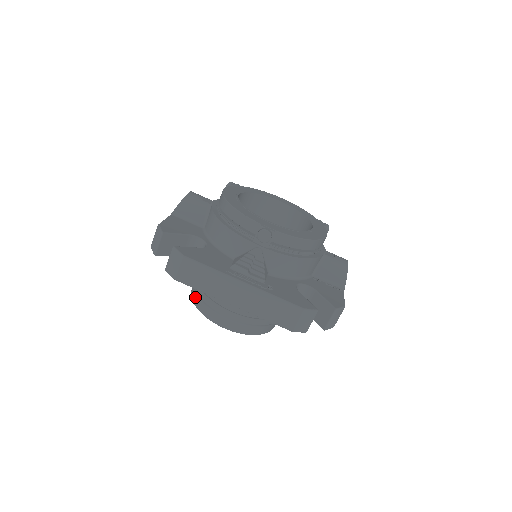
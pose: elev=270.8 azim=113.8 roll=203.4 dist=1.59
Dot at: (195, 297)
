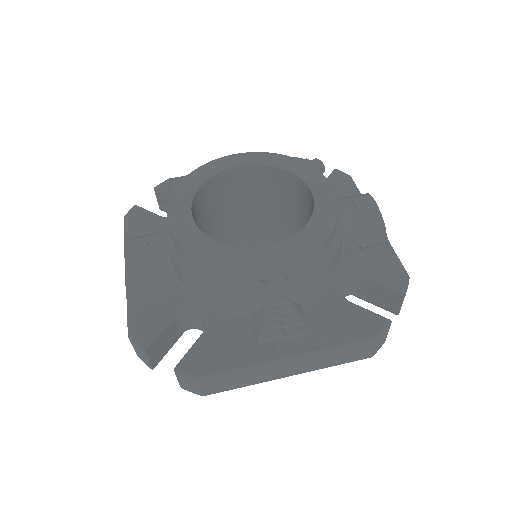
Dot at: occluded
